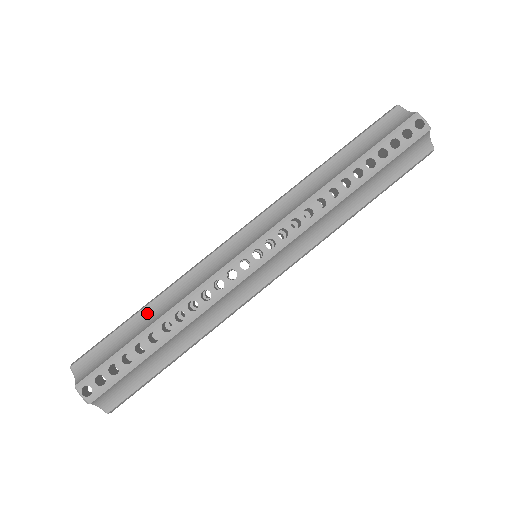
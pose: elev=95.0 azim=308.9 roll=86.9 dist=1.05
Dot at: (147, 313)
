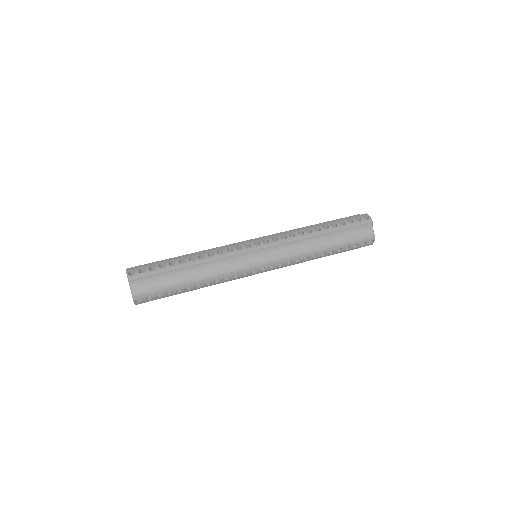
Dot at: occluded
